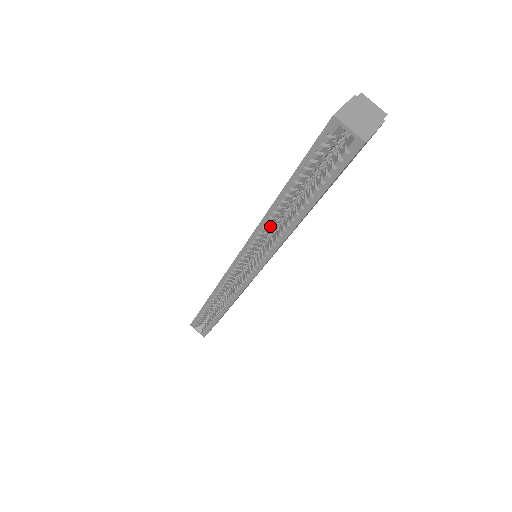
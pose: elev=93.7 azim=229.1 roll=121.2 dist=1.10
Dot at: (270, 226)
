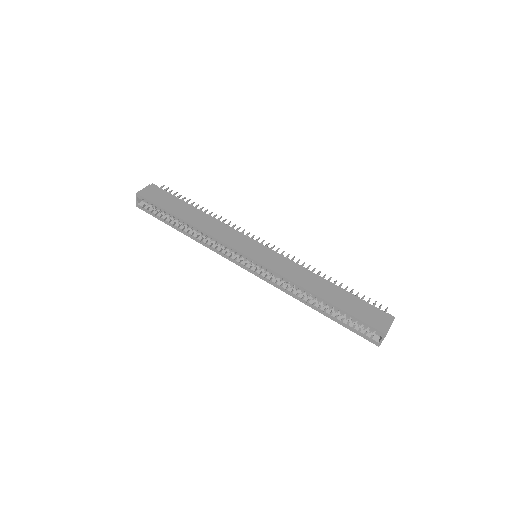
Dot at: (296, 287)
